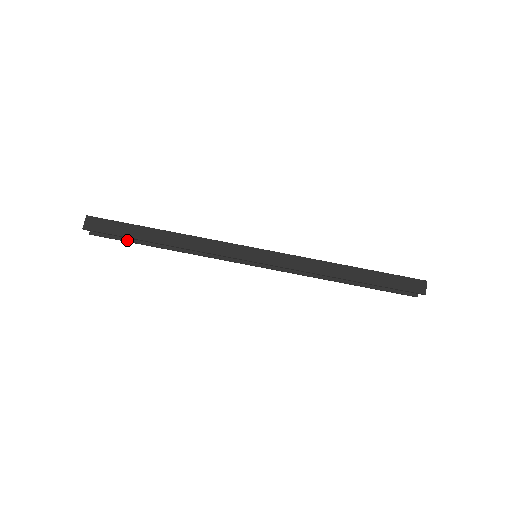
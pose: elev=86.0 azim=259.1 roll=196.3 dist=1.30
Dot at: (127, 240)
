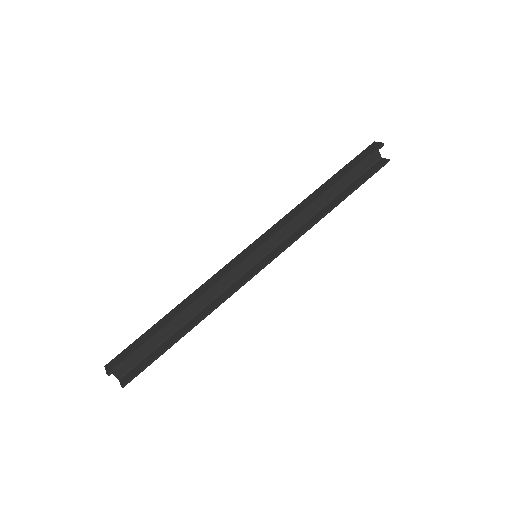
Dot at: (155, 357)
